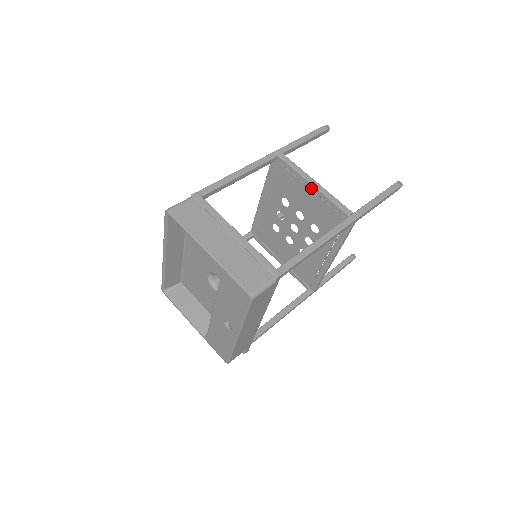
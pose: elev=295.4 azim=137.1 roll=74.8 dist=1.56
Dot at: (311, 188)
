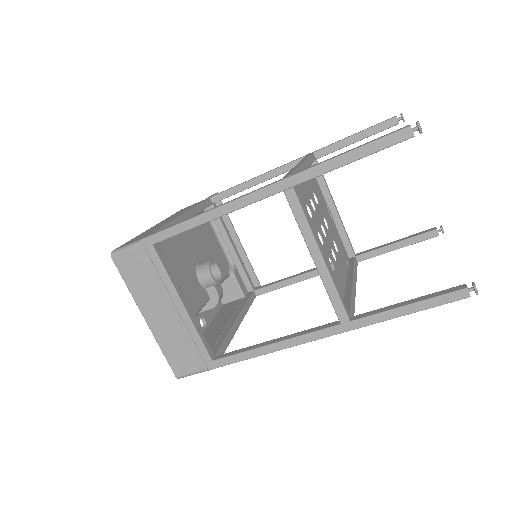
Dot at: (313, 258)
